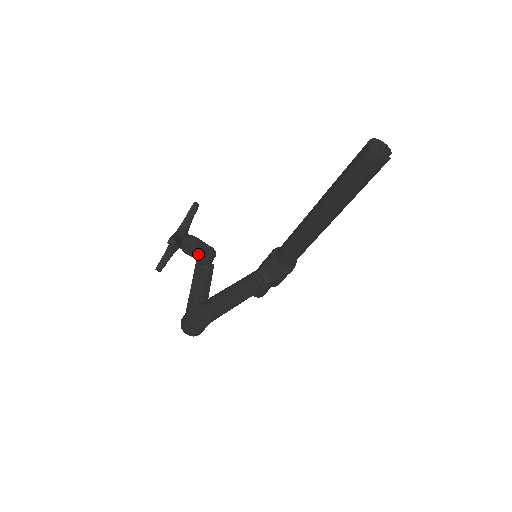
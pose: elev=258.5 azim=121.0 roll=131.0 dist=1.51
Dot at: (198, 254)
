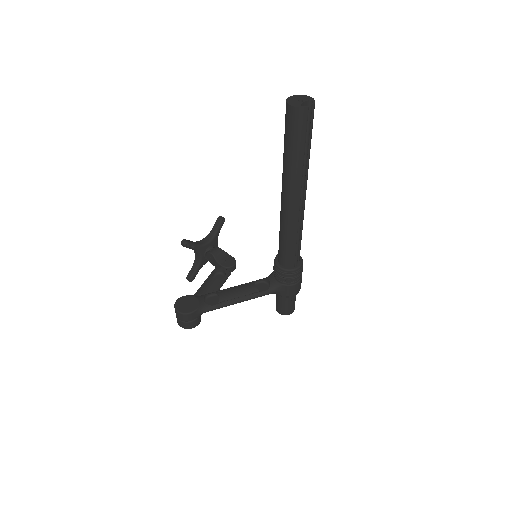
Dot at: (217, 262)
